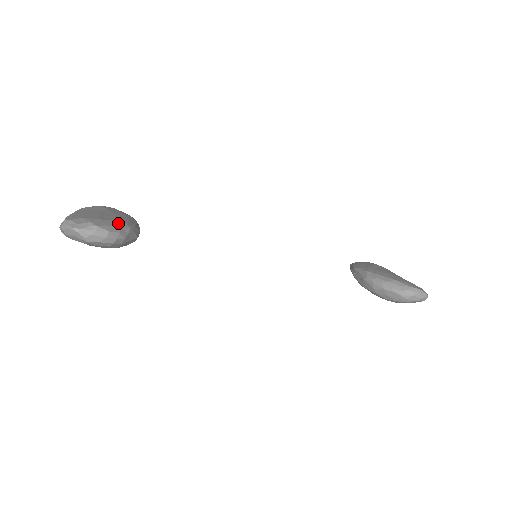
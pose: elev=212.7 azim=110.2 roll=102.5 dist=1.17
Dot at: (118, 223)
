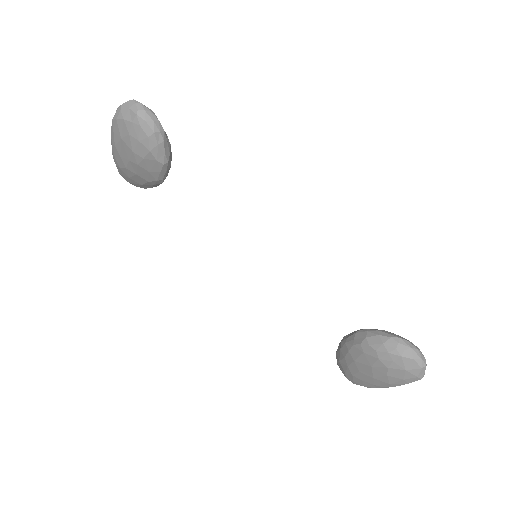
Dot at: occluded
